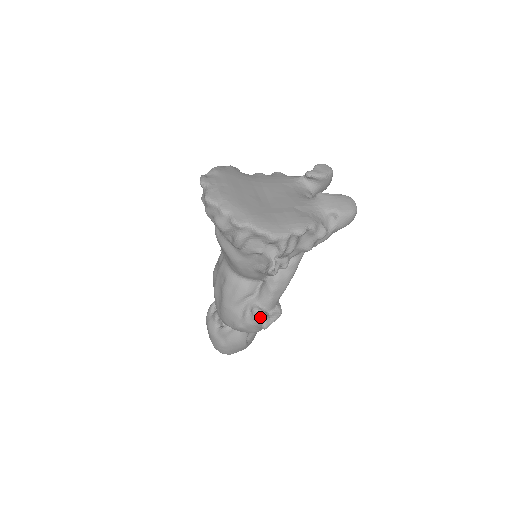
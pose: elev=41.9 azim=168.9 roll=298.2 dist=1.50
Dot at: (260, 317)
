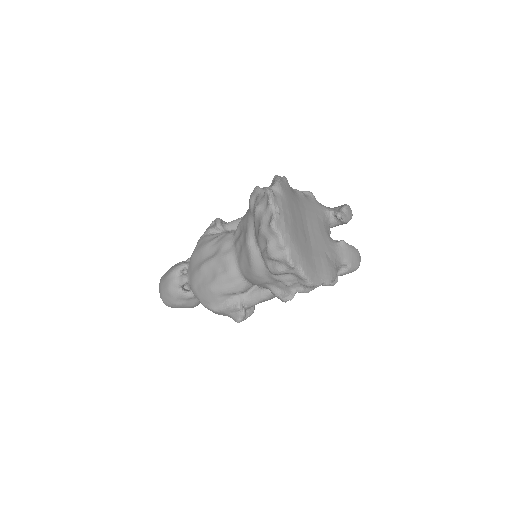
Dot at: (240, 314)
